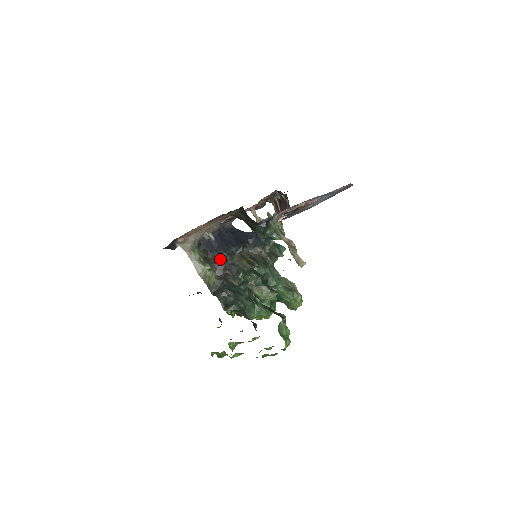
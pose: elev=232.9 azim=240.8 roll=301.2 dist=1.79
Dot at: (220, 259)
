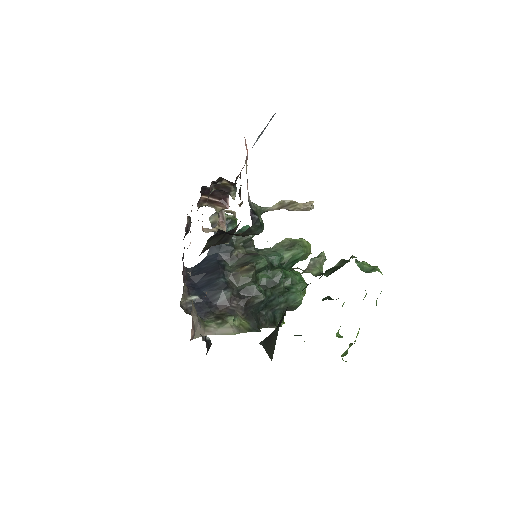
Dot at: (226, 301)
